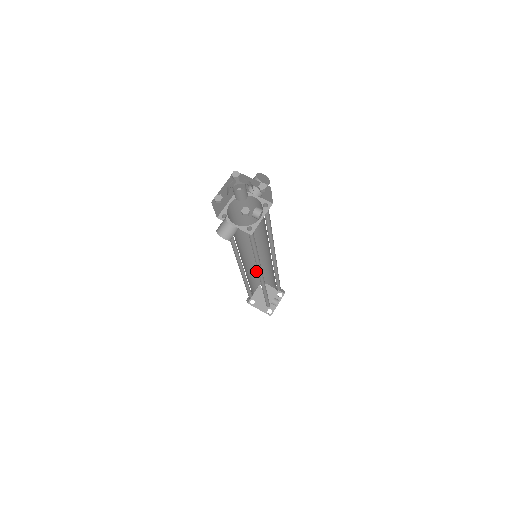
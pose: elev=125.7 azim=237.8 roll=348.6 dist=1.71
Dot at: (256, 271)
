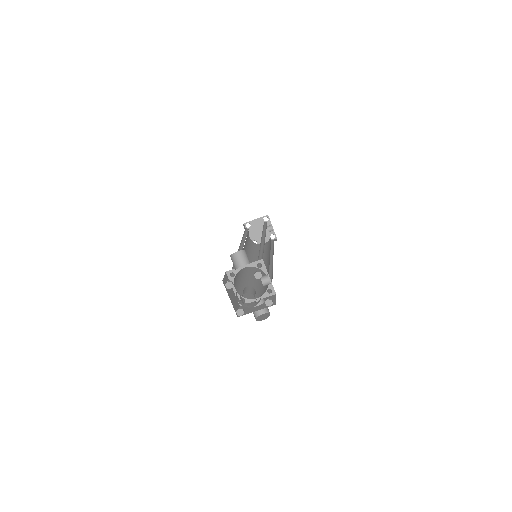
Dot at: (246, 238)
